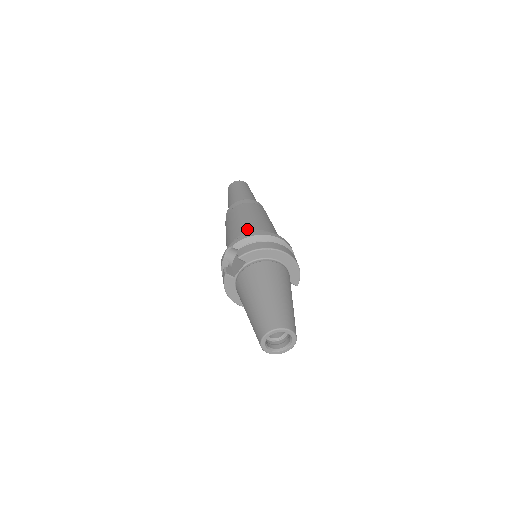
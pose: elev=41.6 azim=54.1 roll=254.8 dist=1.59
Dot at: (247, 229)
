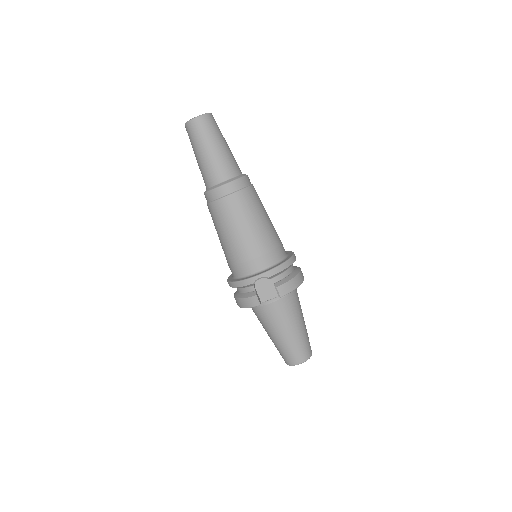
Dot at: (270, 246)
